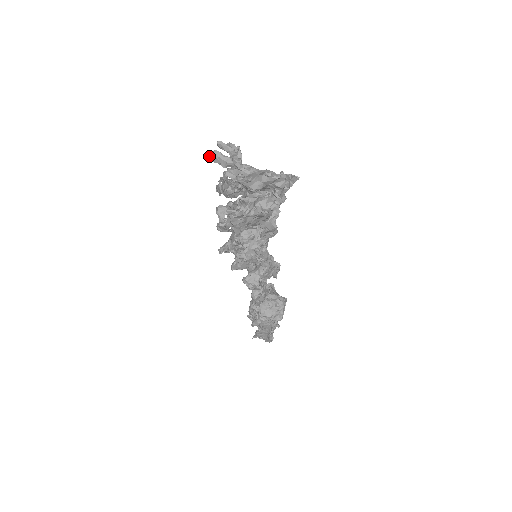
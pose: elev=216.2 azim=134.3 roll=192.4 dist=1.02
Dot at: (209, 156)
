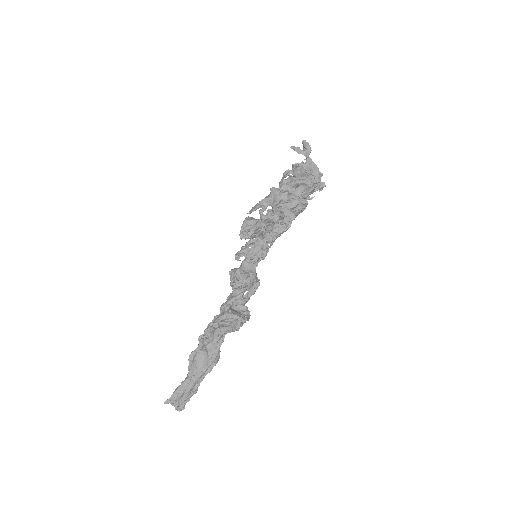
Dot at: (294, 146)
